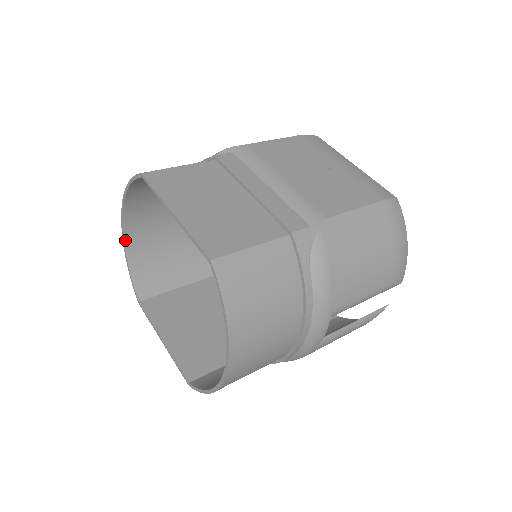
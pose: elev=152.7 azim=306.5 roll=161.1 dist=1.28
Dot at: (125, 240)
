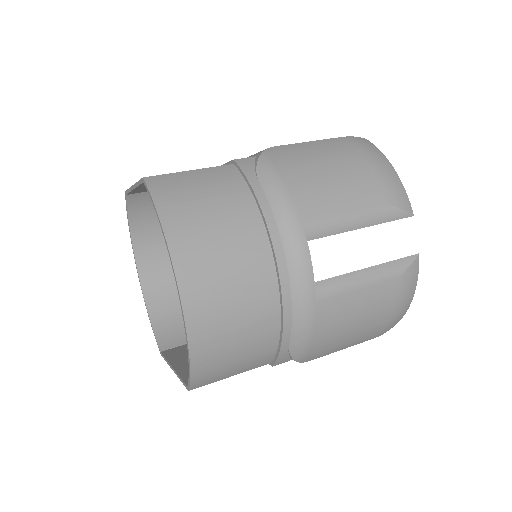
Dot at: (144, 293)
